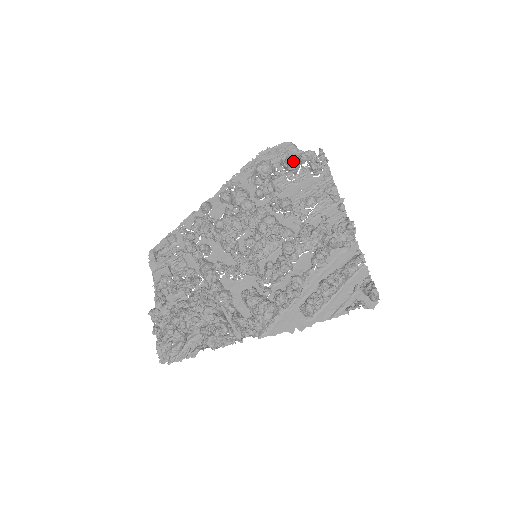
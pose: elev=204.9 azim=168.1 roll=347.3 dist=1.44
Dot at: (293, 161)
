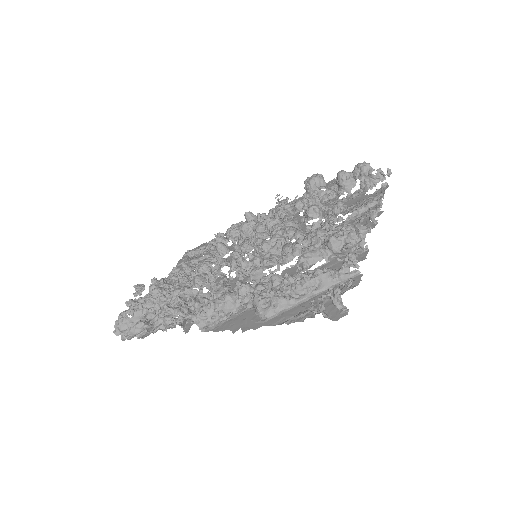
Dot at: (344, 174)
